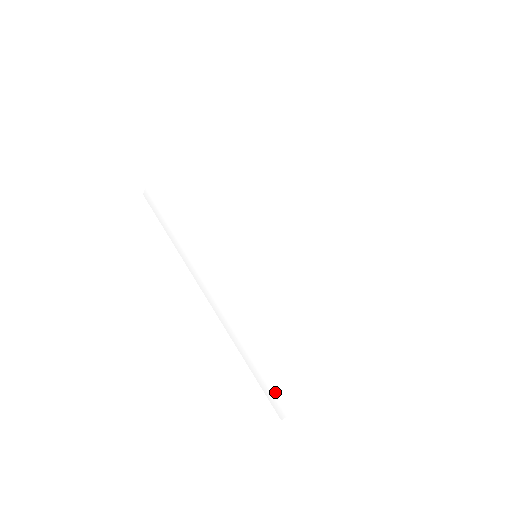
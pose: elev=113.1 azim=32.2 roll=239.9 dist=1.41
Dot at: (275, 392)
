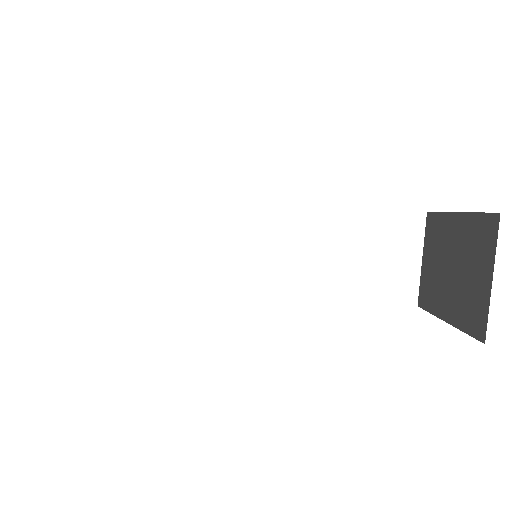
Dot at: occluded
